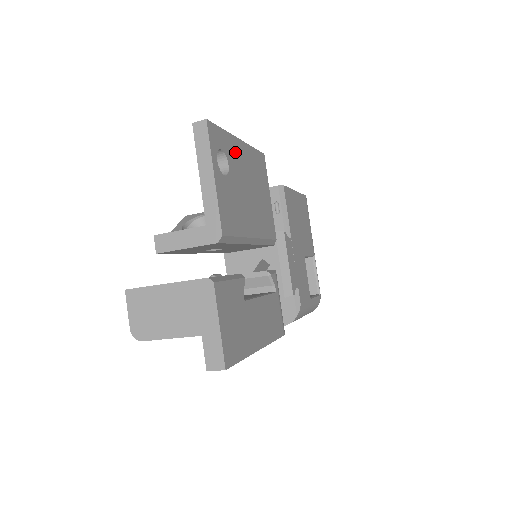
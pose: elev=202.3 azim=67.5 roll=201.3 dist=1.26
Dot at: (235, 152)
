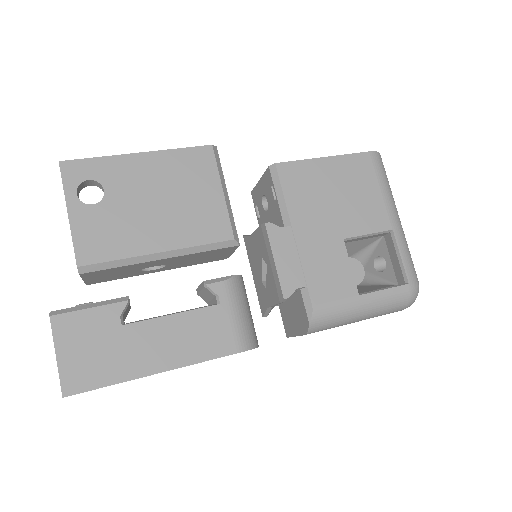
Dot at: (125, 171)
